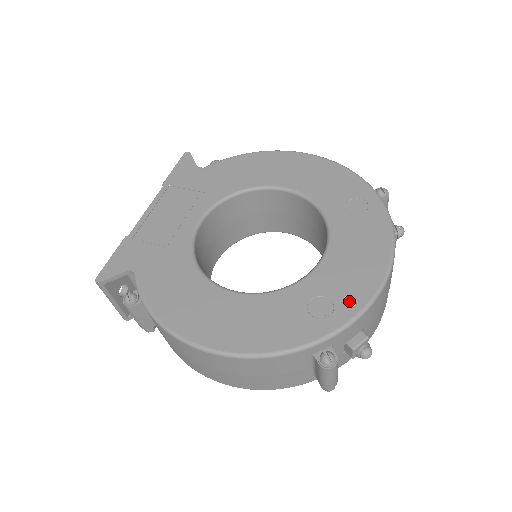
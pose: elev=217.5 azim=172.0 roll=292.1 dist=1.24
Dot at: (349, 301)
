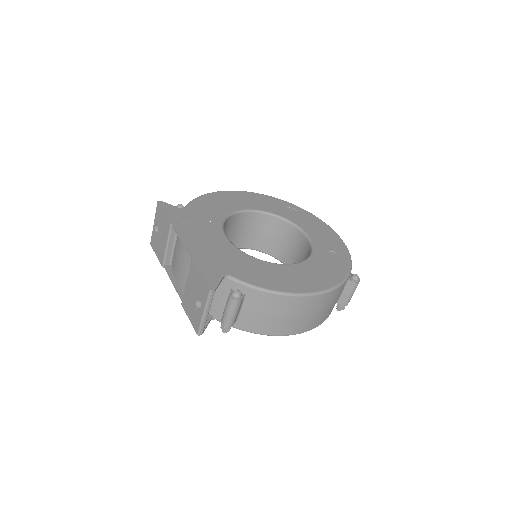
Dot at: (340, 249)
